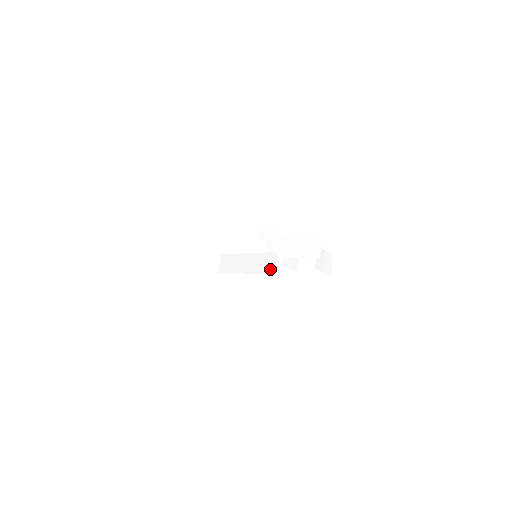
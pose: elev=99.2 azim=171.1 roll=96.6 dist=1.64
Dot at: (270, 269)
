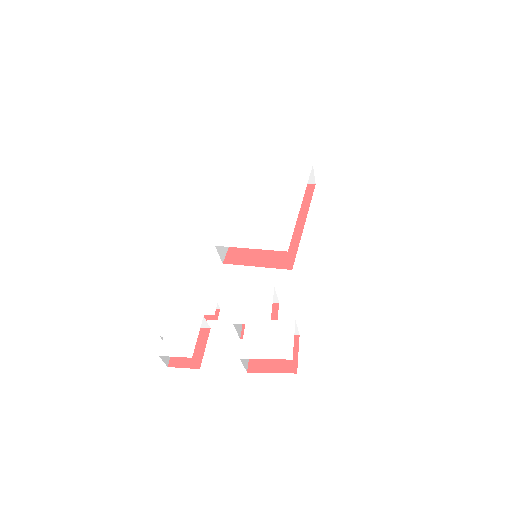
Dot at: occluded
